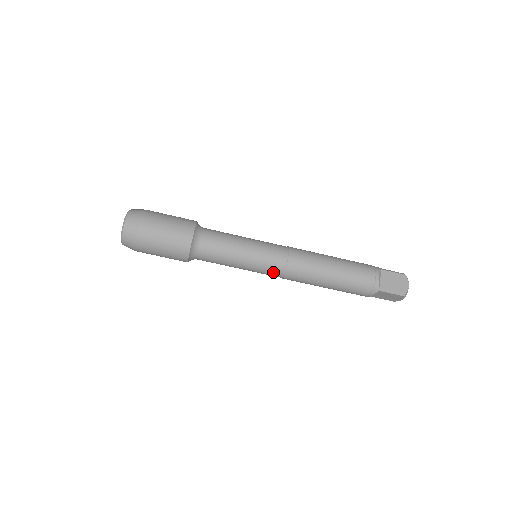
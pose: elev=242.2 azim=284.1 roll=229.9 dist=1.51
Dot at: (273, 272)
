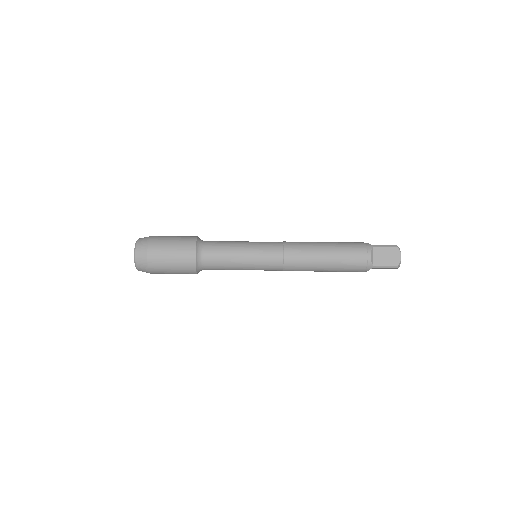
Dot at: (273, 269)
